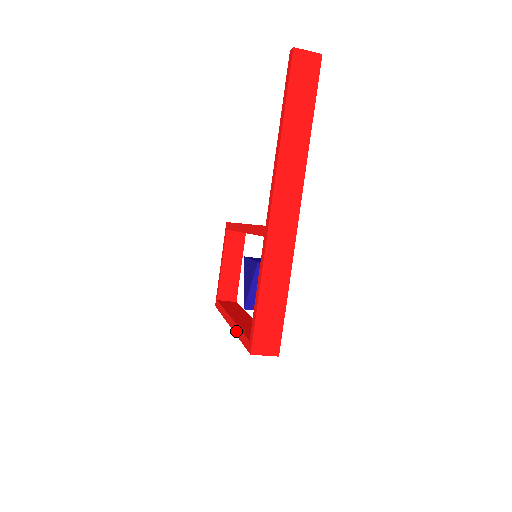
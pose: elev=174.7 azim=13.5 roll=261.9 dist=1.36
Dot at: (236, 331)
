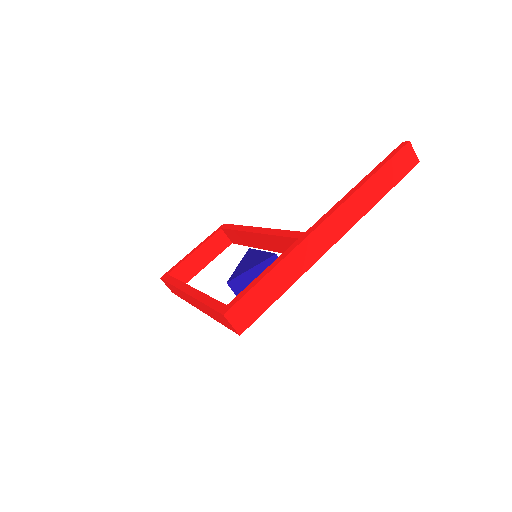
Dot at: (200, 297)
